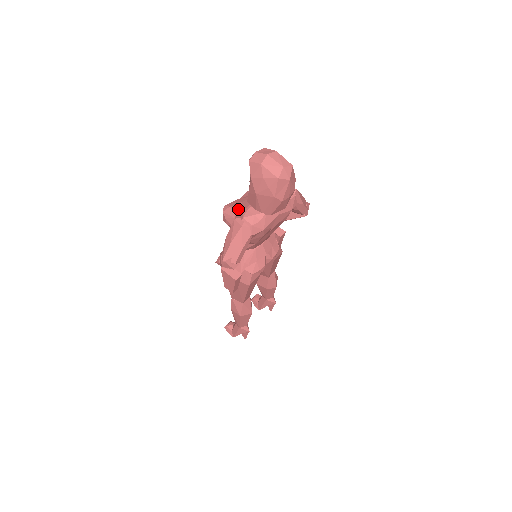
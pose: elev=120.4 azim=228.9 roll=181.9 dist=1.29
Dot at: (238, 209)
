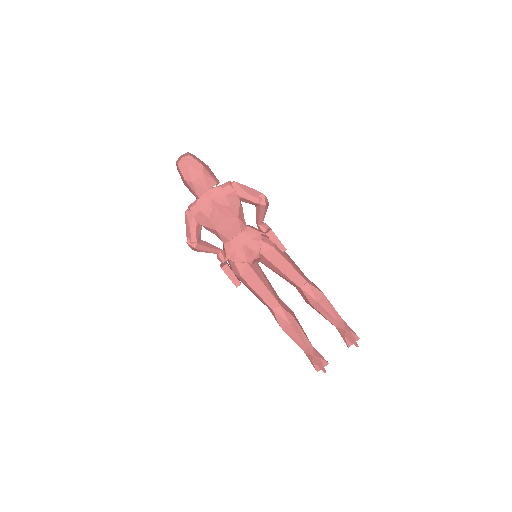
Dot at: occluded
